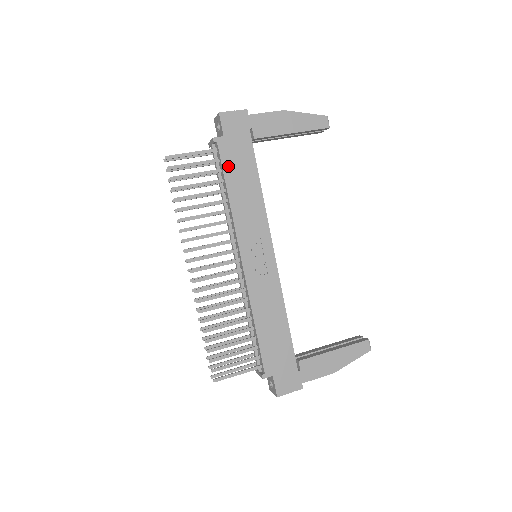
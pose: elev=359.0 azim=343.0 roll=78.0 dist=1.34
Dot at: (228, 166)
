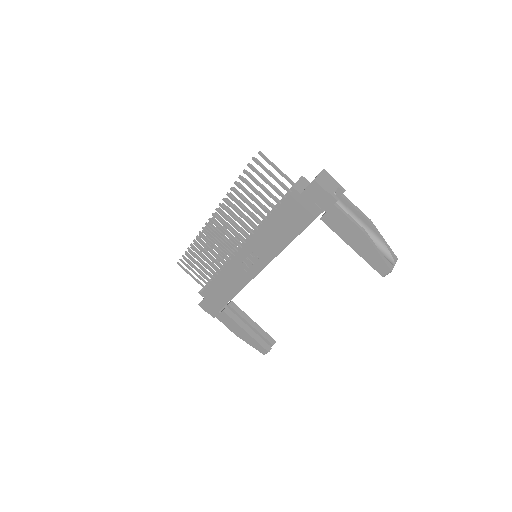
Dot at: (284, 210)
